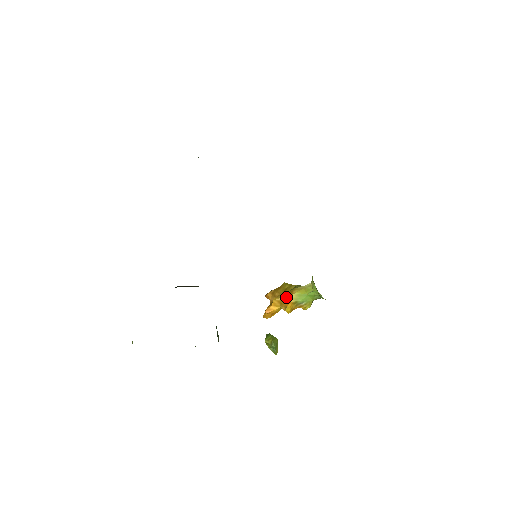
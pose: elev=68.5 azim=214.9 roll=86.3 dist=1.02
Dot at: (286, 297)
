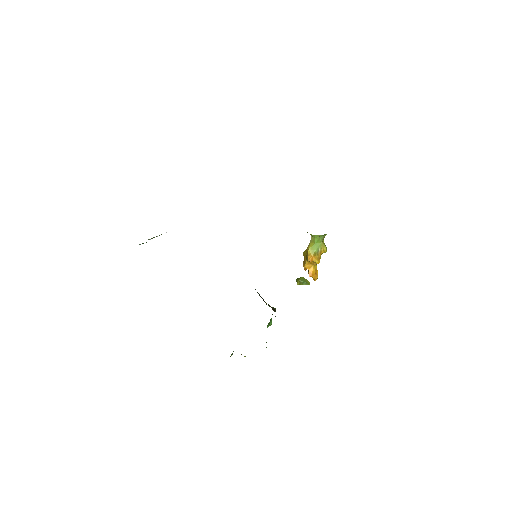
Dot at: (307, 257)
